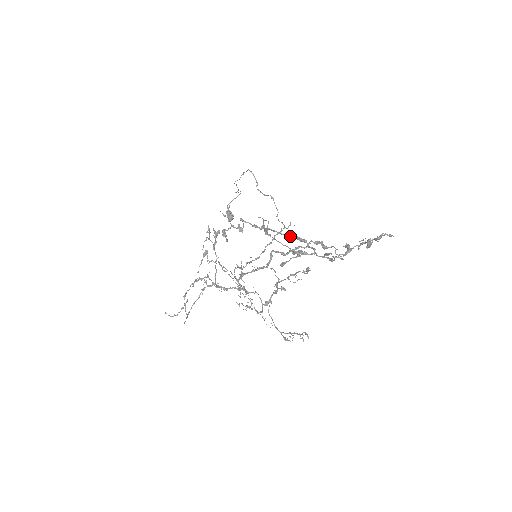
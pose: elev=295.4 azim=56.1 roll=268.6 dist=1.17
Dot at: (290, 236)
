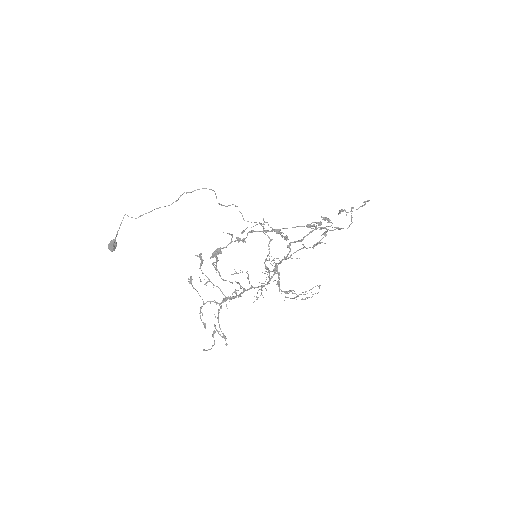
Dot at: occluded
